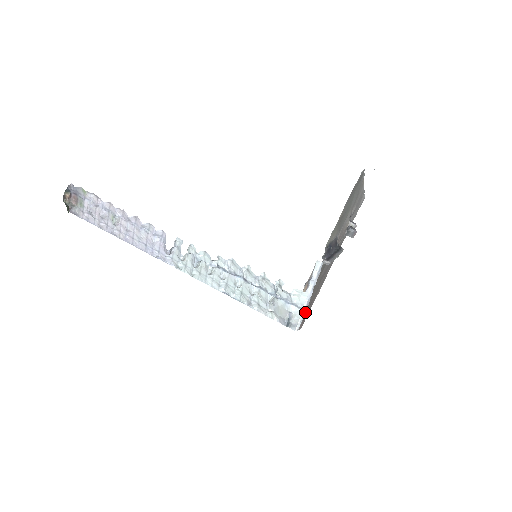
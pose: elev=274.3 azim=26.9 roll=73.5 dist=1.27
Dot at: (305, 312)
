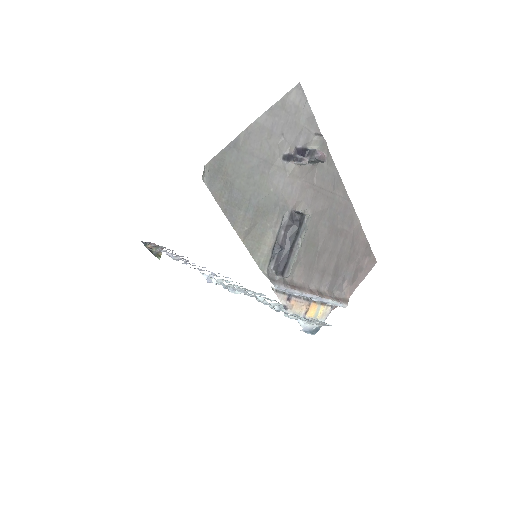
Dot at: (351, 267)
